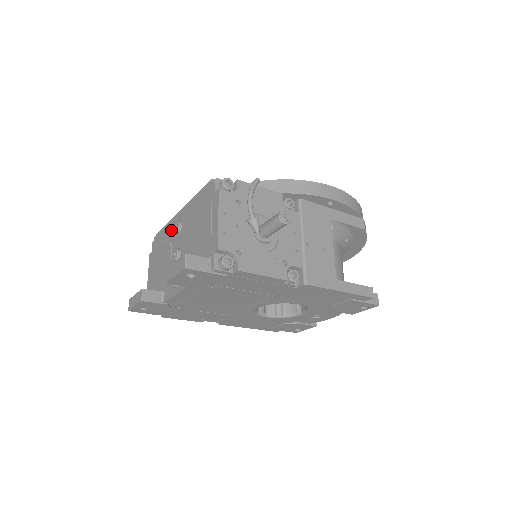
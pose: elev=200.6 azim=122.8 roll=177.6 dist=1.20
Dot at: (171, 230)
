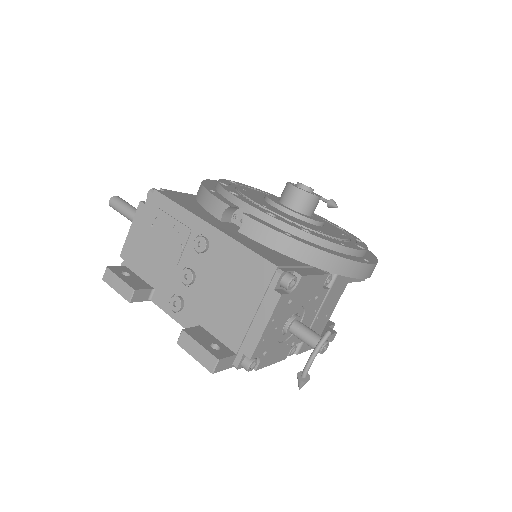
Dot at: (189, 231)
